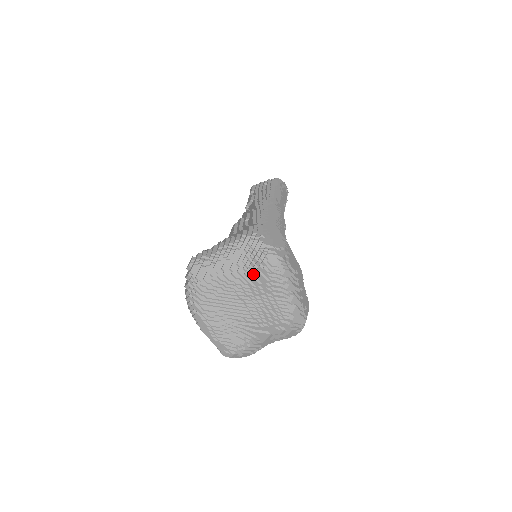
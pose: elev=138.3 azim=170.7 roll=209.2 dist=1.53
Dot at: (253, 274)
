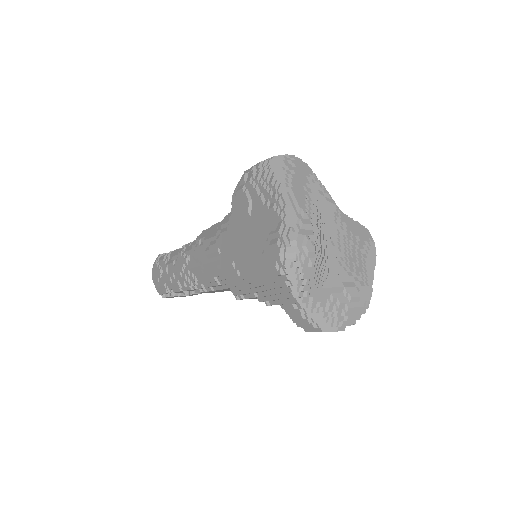
Dot at: (353, 226)
